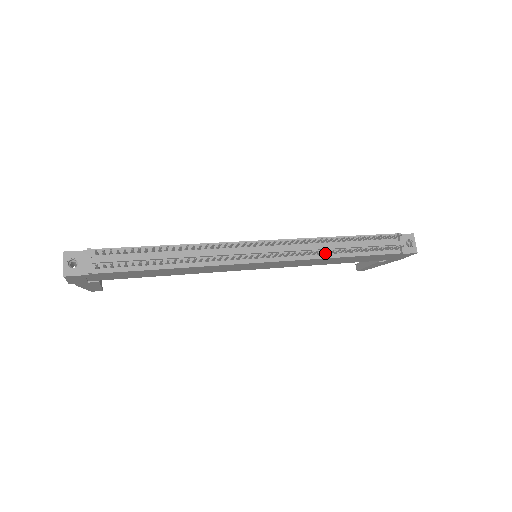
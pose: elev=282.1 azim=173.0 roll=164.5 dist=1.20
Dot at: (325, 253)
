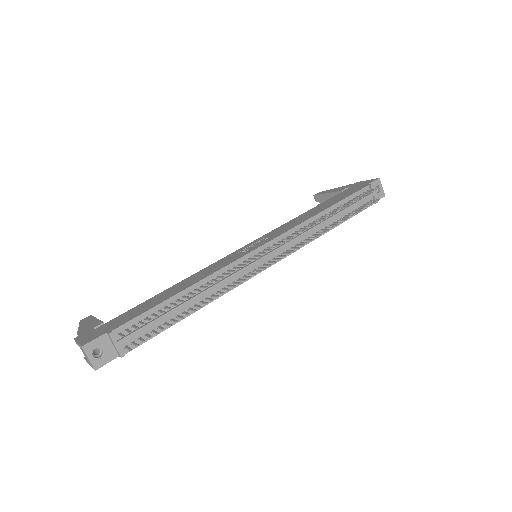
Dot at: (319, 233)
